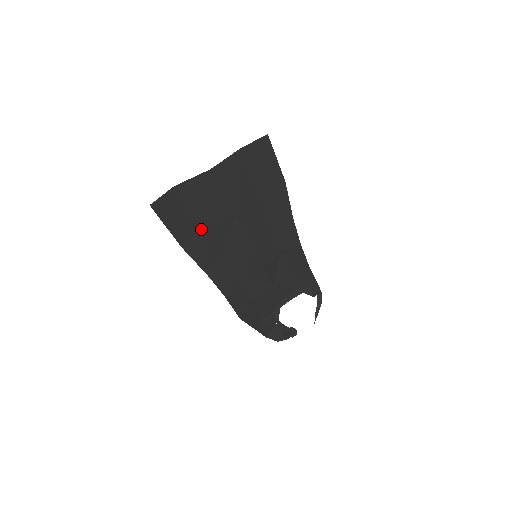
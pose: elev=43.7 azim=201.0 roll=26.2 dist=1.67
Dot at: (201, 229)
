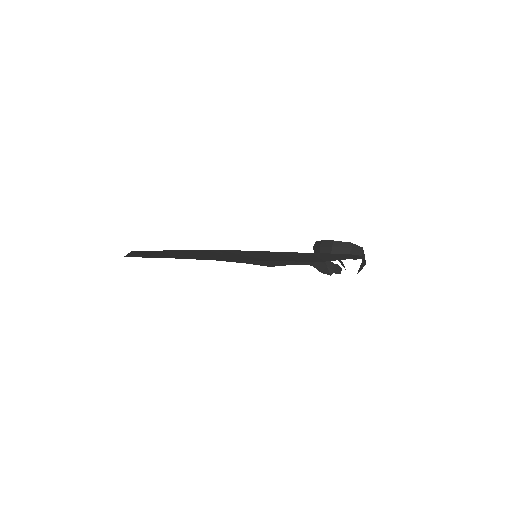
Dot at: occluded
